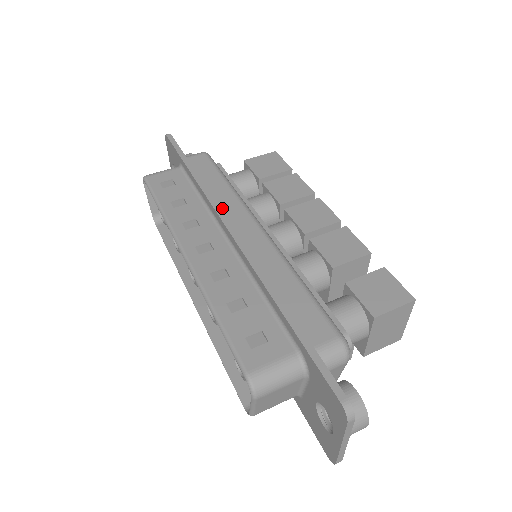
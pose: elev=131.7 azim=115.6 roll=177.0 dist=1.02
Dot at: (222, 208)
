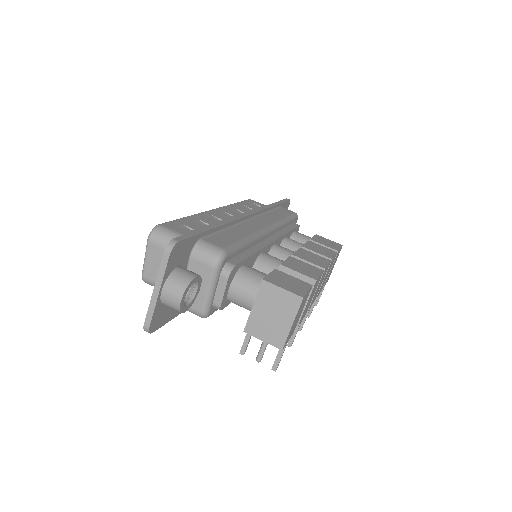
Dot at: (263, 216)
